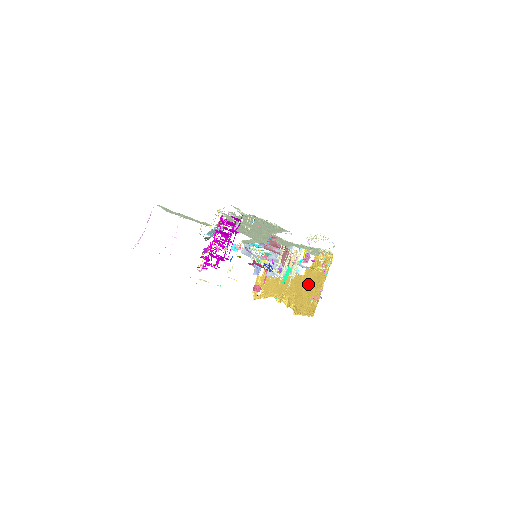
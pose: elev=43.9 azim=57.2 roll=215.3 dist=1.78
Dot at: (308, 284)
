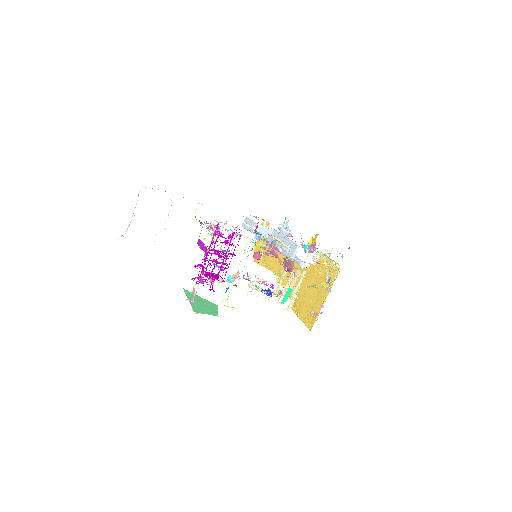
Dot at: (310, 285)
